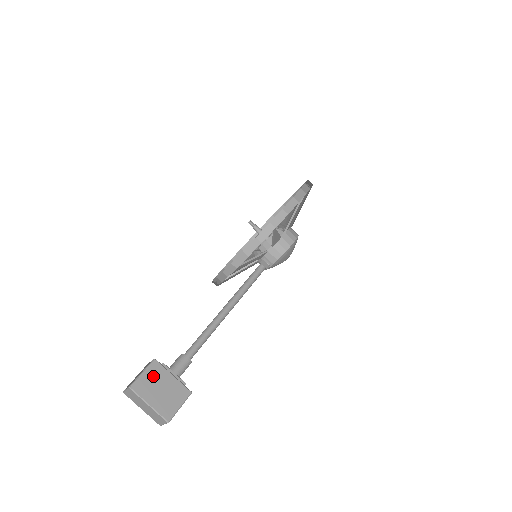
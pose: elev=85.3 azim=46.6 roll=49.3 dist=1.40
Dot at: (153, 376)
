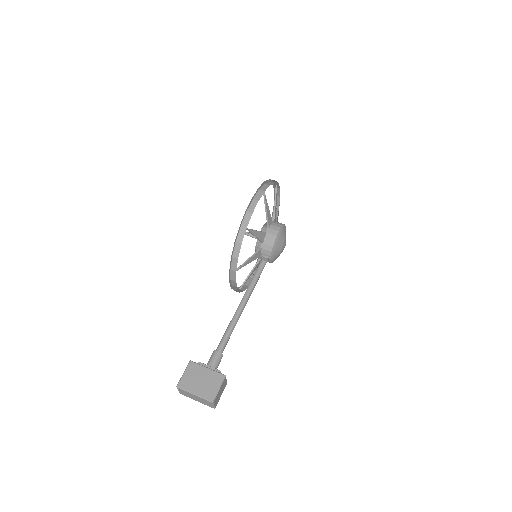
Dot at: (192, 373)
